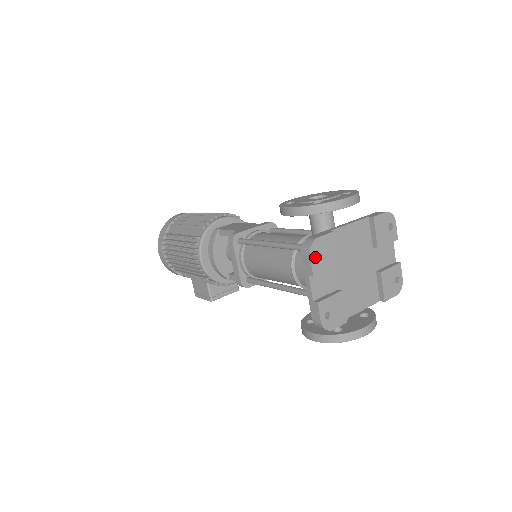
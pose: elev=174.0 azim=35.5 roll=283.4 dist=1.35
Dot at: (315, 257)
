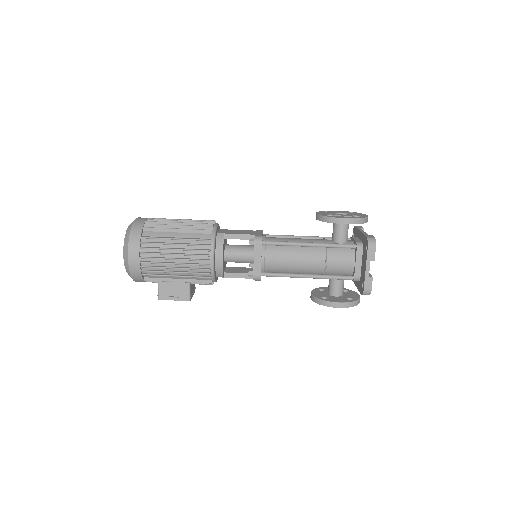
Dot at: occluded
